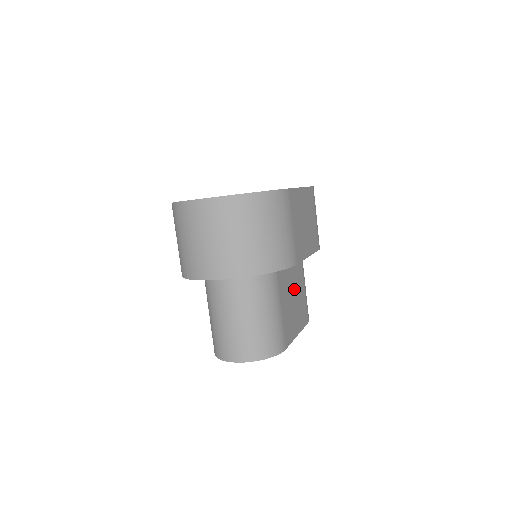
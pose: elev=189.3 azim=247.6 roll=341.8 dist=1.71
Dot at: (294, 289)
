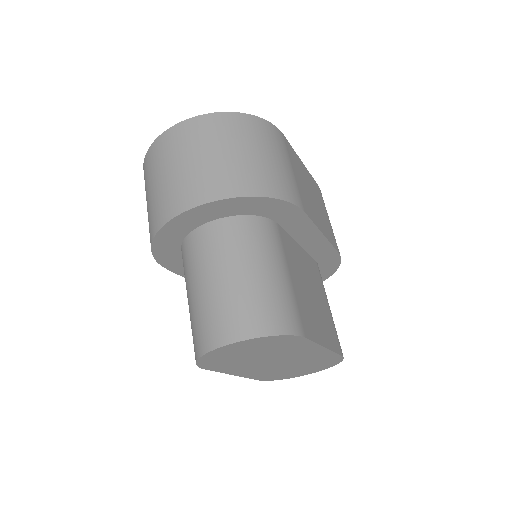
Dot at: (311, 286)
